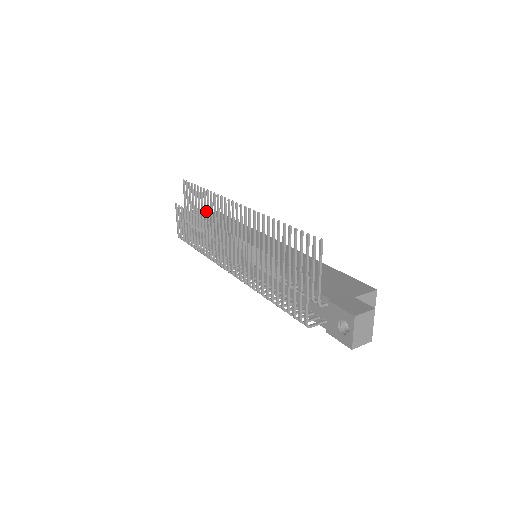
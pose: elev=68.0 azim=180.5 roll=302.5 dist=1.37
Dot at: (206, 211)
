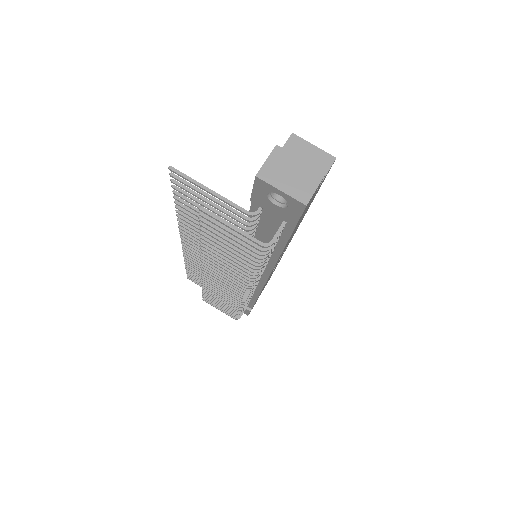
Dot at: occluded
